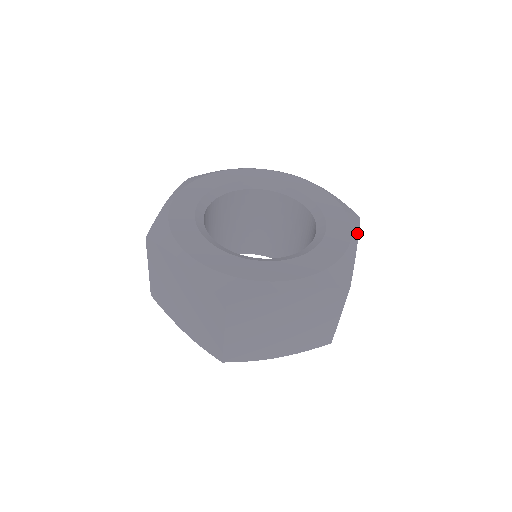
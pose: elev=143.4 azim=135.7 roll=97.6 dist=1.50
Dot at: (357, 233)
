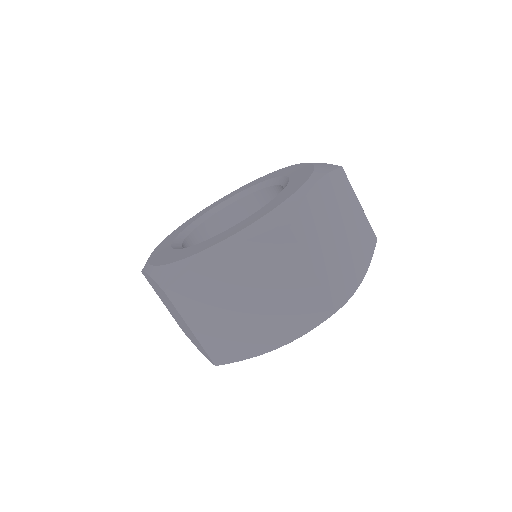
Dot at: (318, 178)
